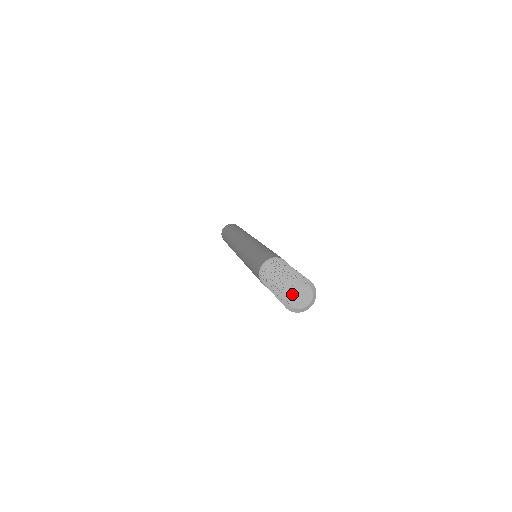
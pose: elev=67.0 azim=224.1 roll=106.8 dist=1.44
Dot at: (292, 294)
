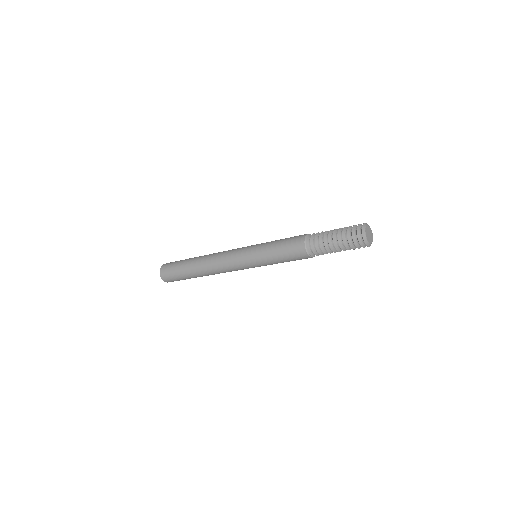
Dot at: (367, 230)
